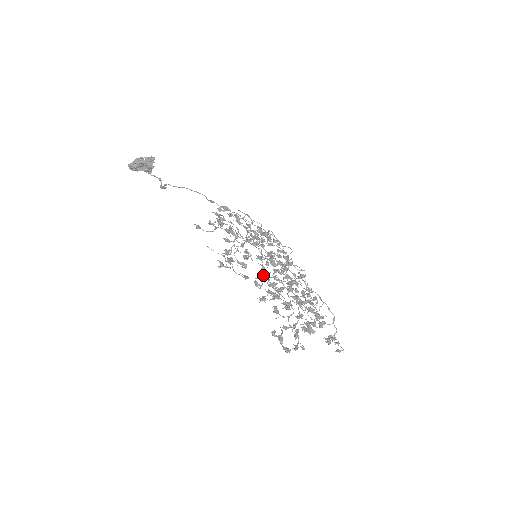
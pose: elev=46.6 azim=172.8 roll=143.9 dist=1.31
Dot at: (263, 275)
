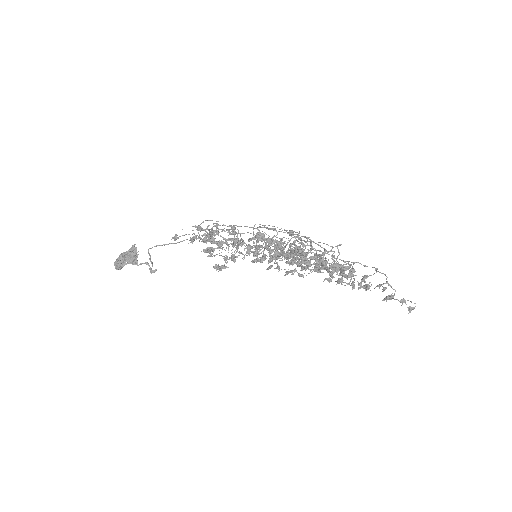
Dot at: (256, 235)
